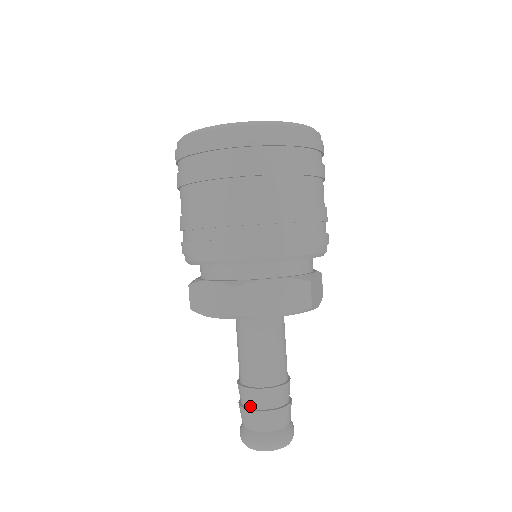
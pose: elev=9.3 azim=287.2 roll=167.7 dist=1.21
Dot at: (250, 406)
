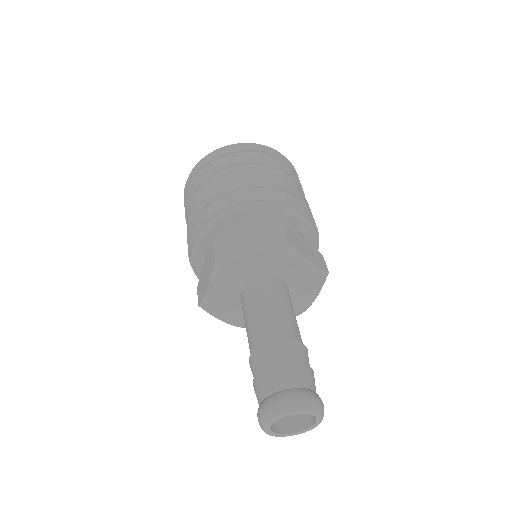
Dot at: (283, 361)
